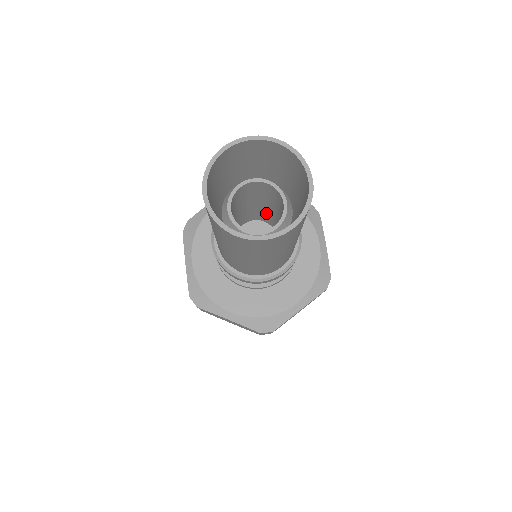
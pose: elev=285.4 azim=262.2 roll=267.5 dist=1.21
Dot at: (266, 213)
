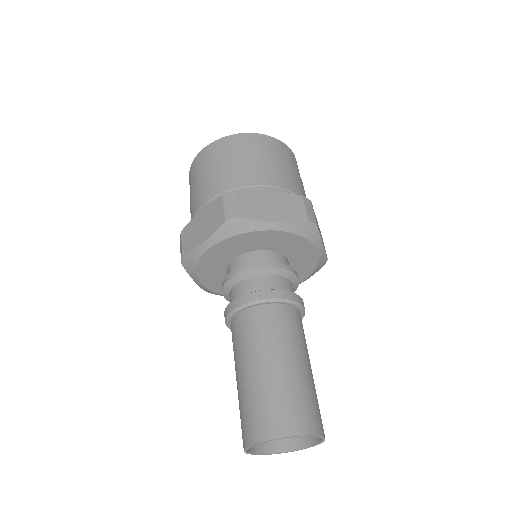
Dot at: occluded
